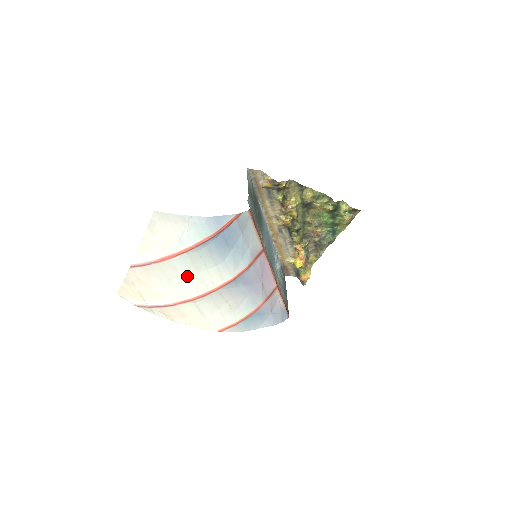
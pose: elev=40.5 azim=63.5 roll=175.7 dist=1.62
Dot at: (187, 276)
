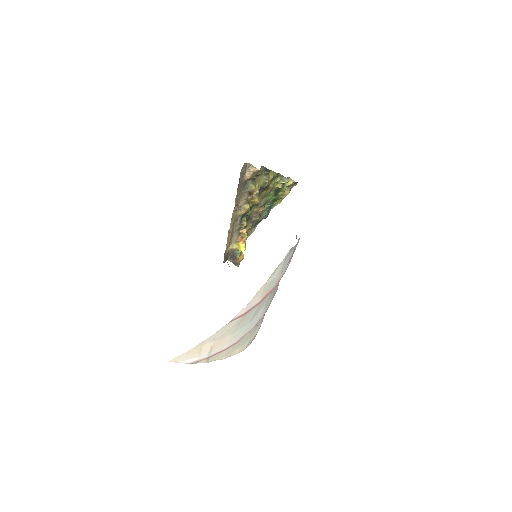
Dot at: (264, 306)
